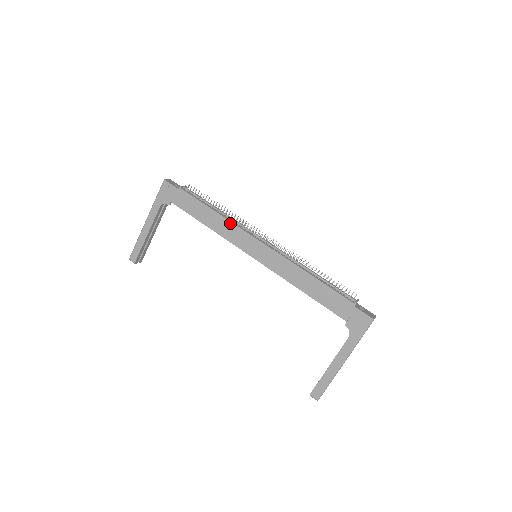
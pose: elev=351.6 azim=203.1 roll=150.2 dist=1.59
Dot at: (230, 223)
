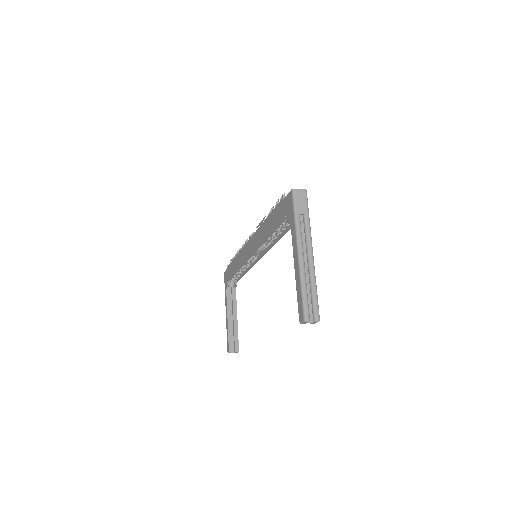
Dot at: (240, 252)
